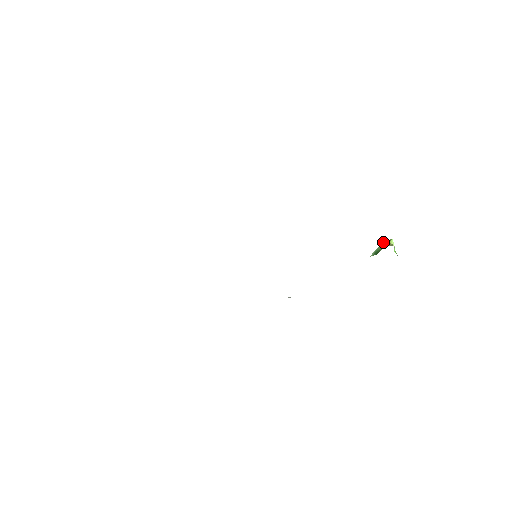
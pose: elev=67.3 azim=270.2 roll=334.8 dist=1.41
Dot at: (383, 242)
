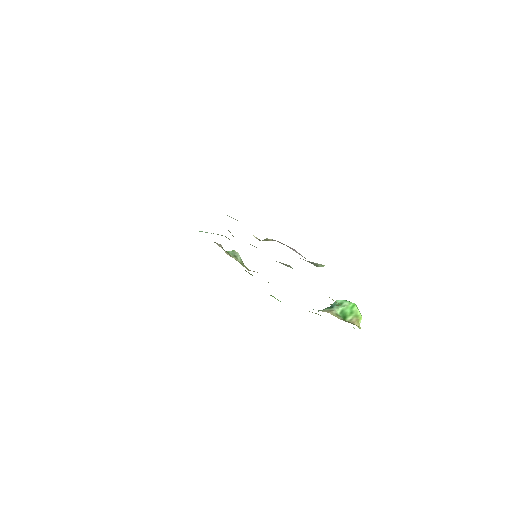
Dot at: (353, 305)
